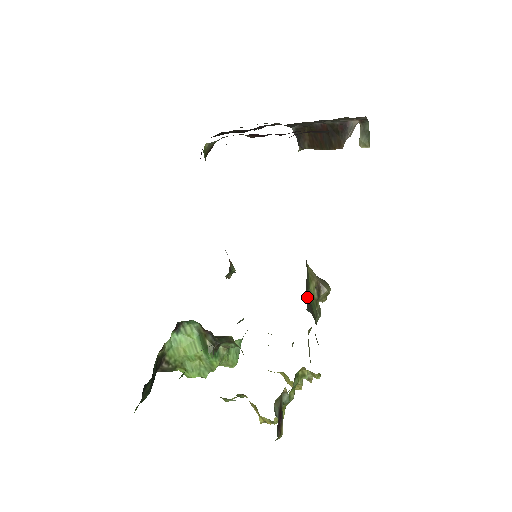
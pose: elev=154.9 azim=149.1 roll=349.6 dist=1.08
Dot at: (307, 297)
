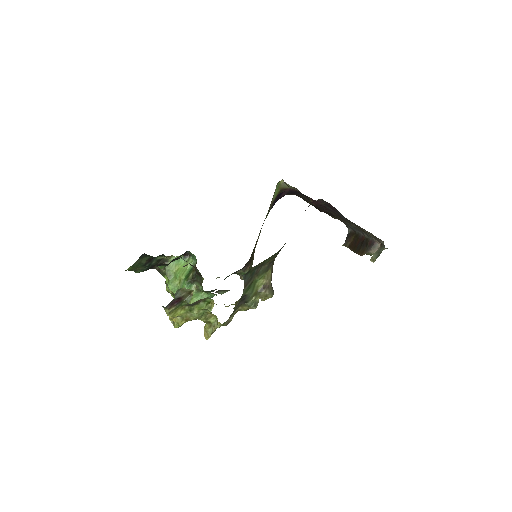
Dot at: (251, 275)
